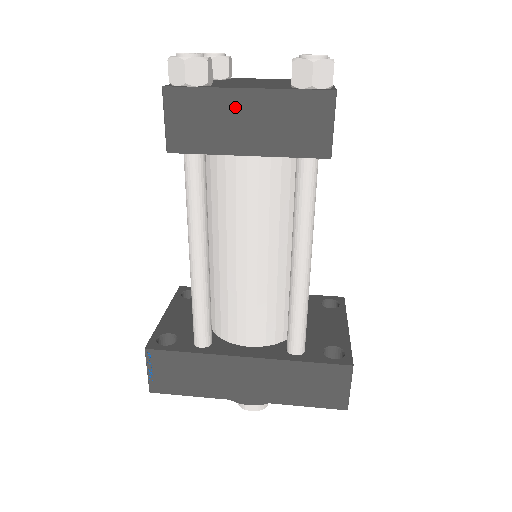
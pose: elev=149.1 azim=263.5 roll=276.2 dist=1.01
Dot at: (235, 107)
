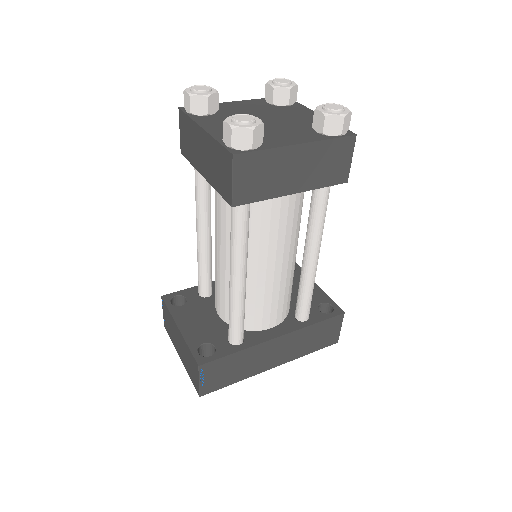
Dot at: (289, 160)
